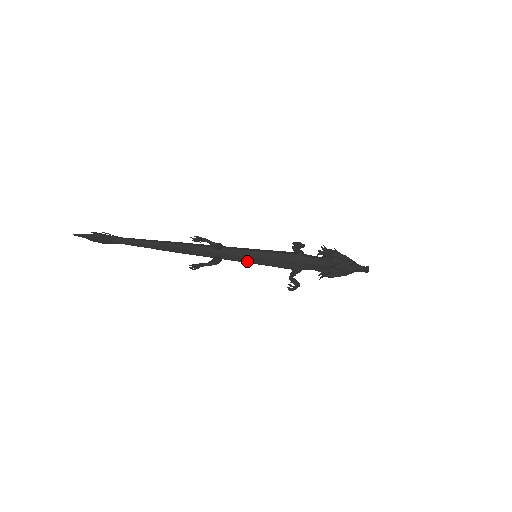
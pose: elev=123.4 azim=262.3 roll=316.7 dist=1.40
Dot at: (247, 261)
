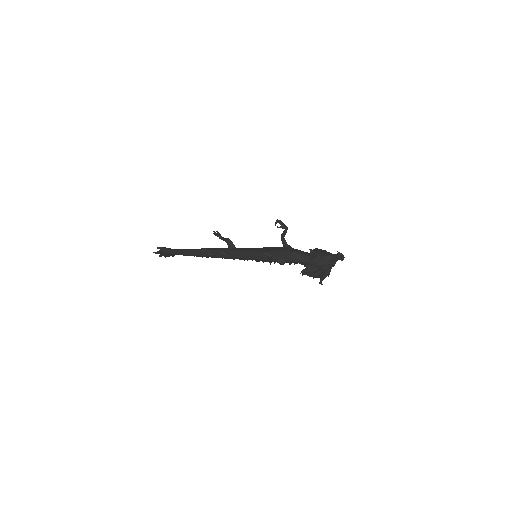
Dot at: (246, 255)
